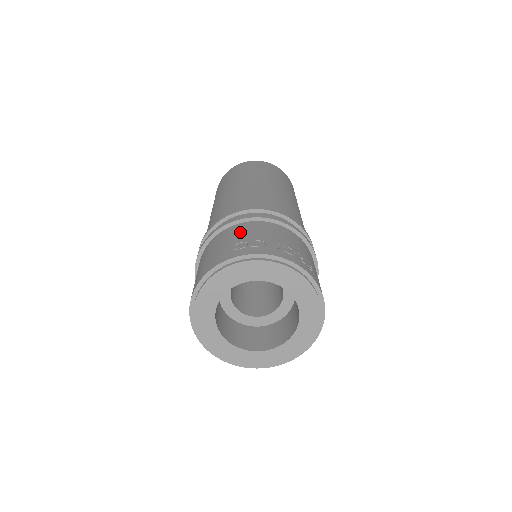
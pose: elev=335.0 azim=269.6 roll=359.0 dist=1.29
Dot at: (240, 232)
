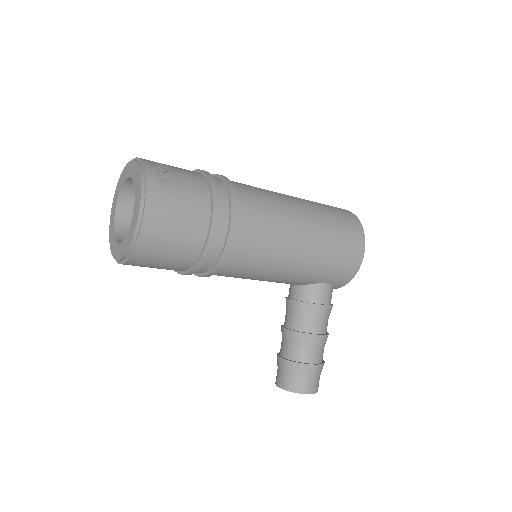
Dot at: occluded
